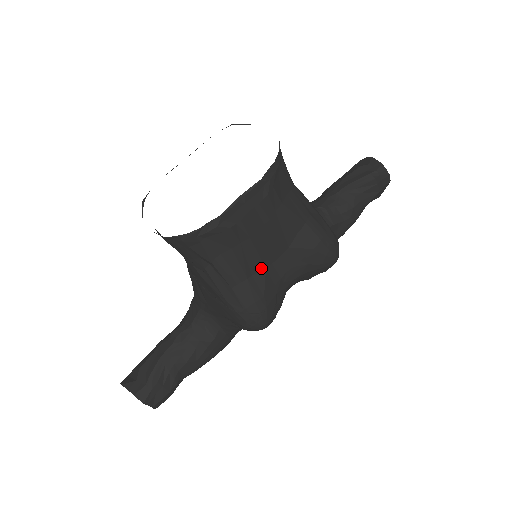
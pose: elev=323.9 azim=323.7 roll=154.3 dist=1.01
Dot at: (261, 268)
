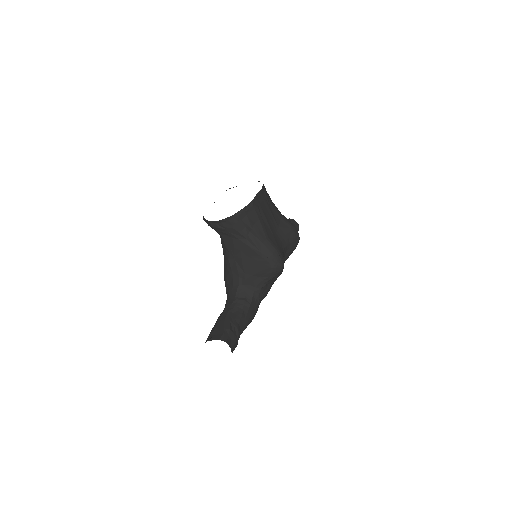
Dot at: (272, 235)
